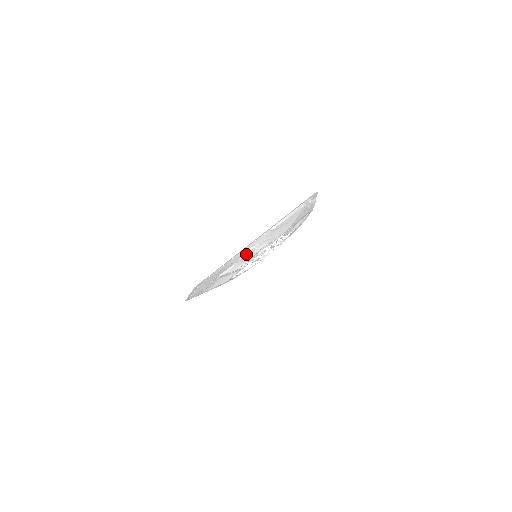
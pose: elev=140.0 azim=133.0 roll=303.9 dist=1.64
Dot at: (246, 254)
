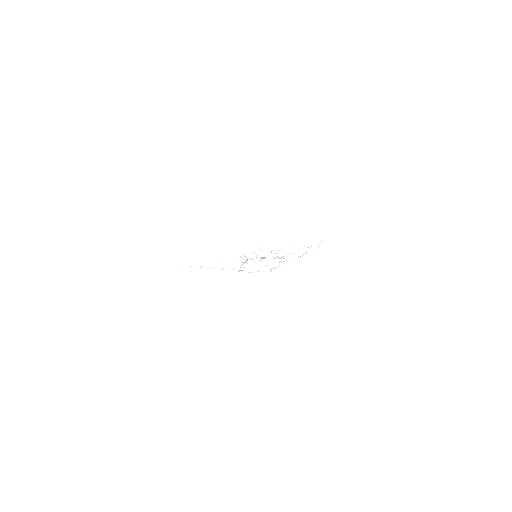
Dot at: occluded
